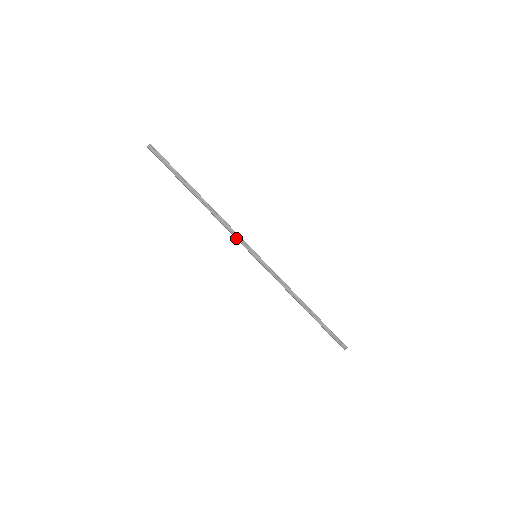
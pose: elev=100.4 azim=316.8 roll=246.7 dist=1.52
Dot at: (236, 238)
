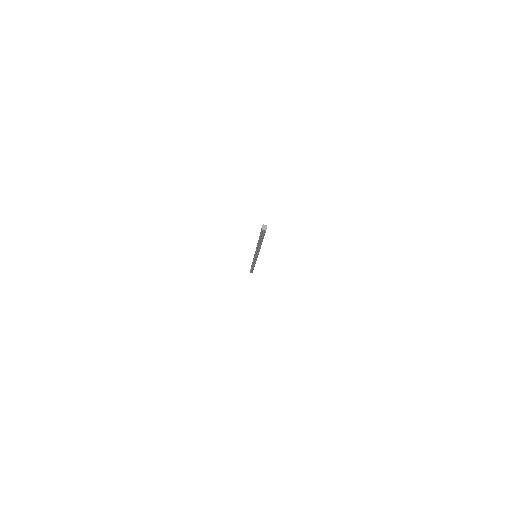
Dot at: occluded
